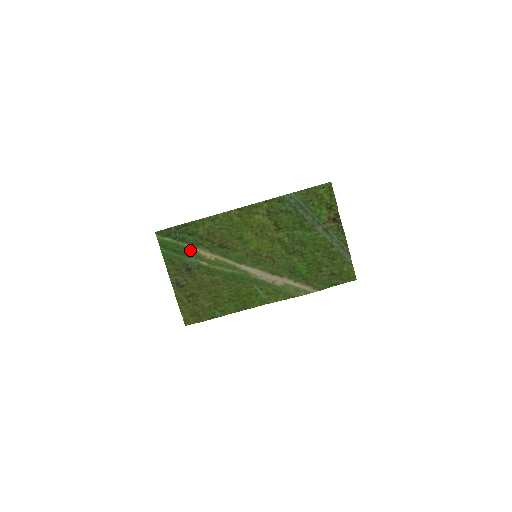
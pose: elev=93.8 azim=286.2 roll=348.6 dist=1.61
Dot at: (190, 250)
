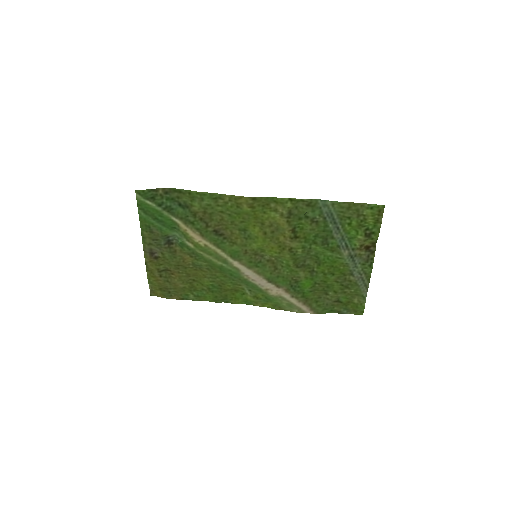
Dot at: (176, 224)
